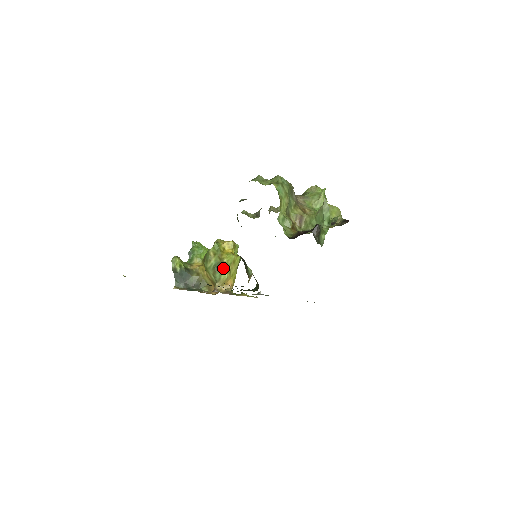
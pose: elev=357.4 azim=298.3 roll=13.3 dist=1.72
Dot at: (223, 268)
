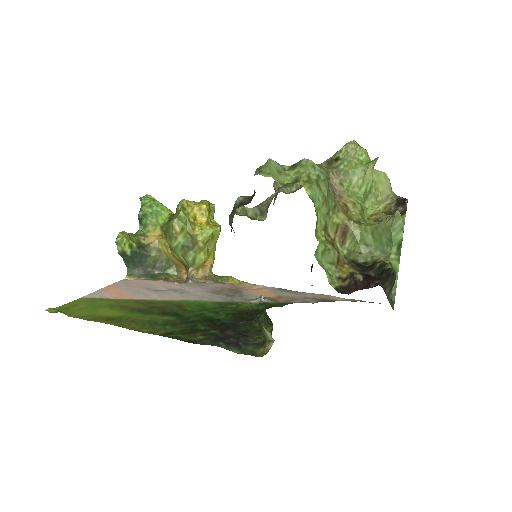
Dot at: (197, 249)
